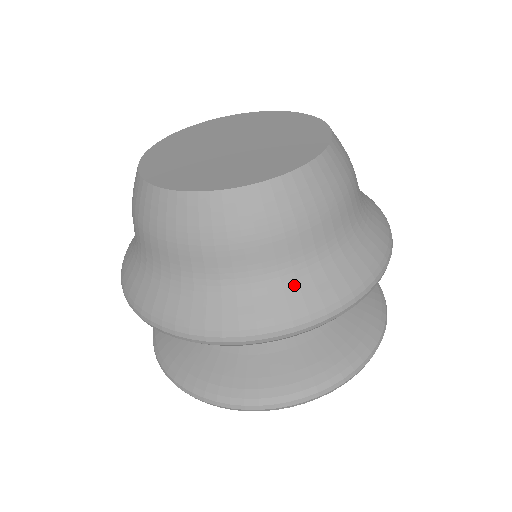
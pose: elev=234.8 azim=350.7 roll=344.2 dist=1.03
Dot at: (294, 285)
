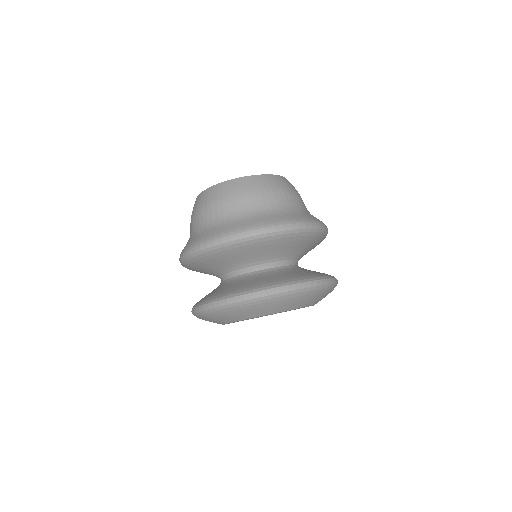
Dot at: occluded
